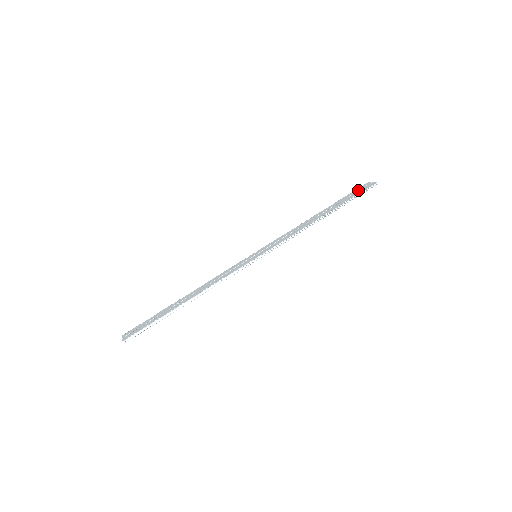
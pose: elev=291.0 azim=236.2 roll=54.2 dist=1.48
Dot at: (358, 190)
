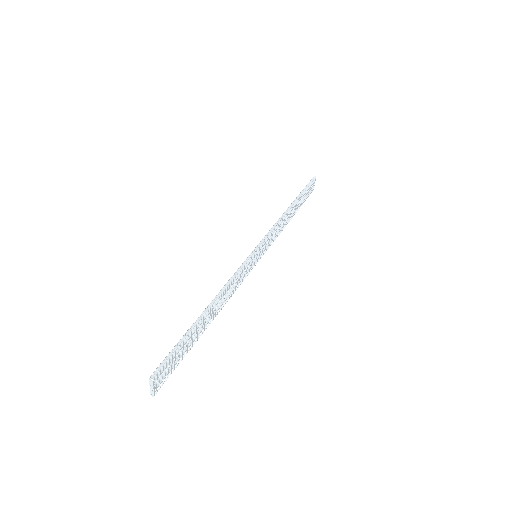
Dot at: occluded
